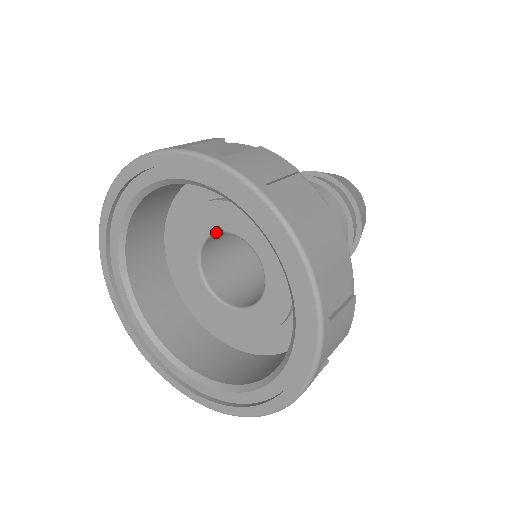
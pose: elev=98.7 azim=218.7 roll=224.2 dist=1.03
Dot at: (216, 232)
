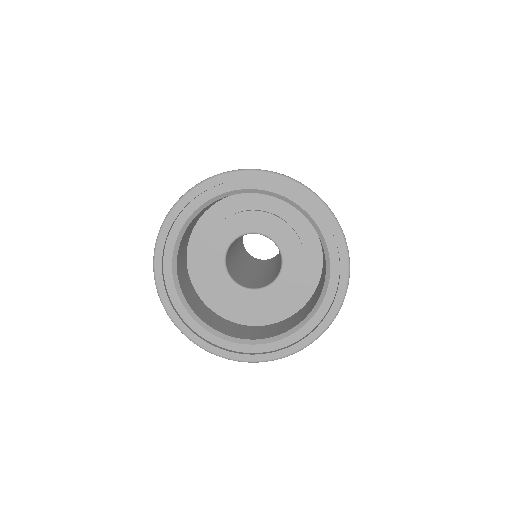
Dot at: (228, 247)
